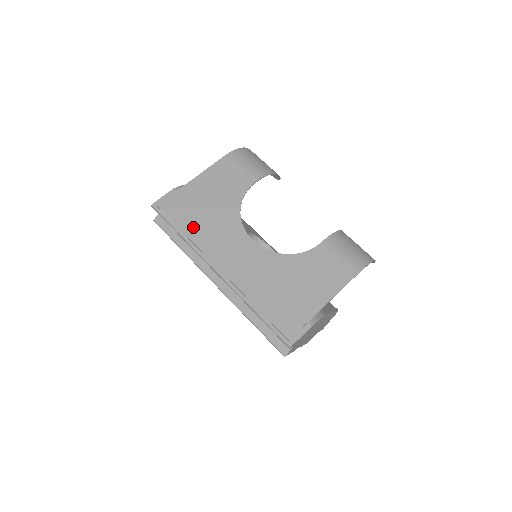
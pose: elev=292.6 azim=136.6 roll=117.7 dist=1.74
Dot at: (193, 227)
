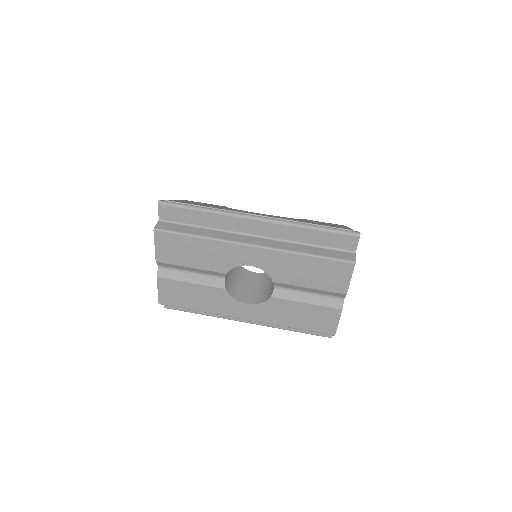
Dot at: occluded
